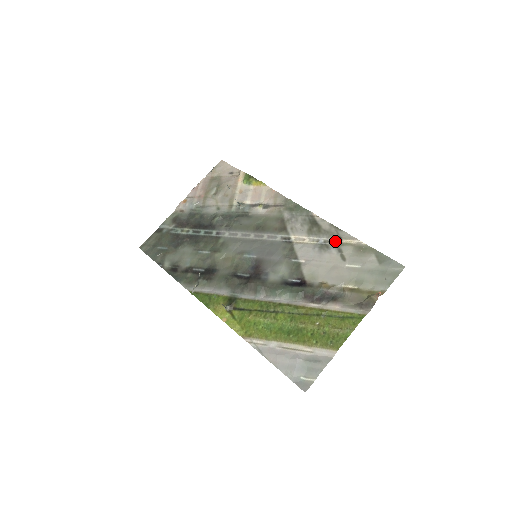
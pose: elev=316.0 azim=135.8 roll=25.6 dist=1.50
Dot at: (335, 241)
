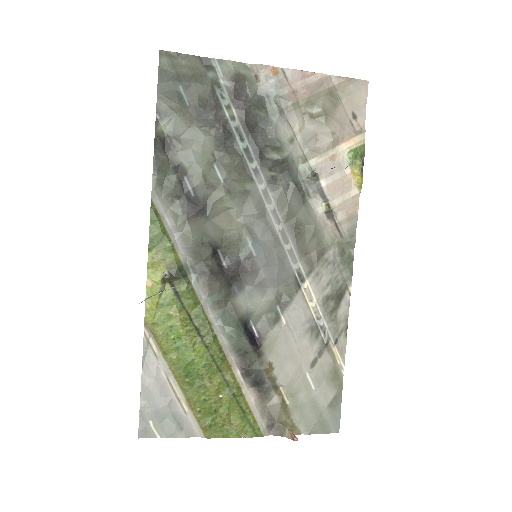
Dot at: (329, 339)
